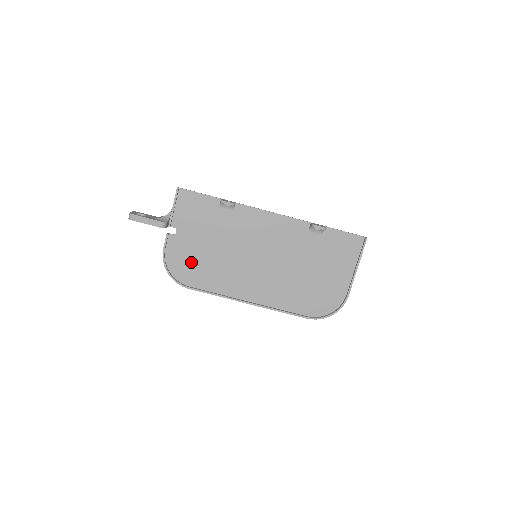
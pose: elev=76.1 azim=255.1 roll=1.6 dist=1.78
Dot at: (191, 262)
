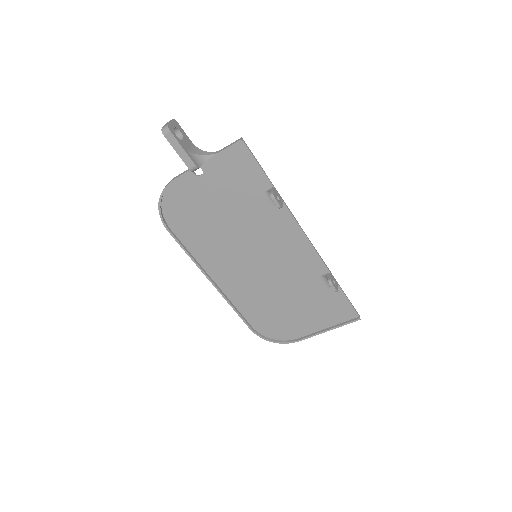
Dot at: (191, 211)
